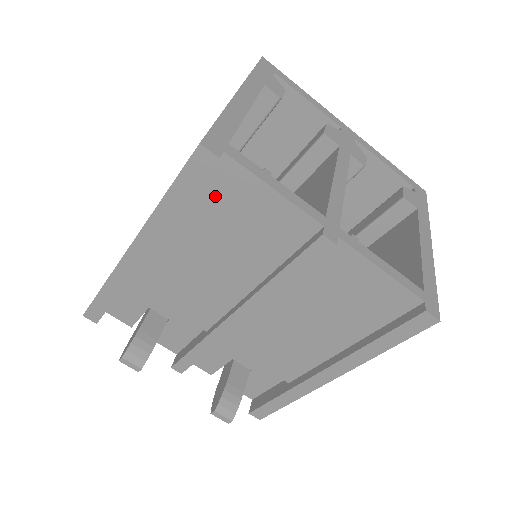
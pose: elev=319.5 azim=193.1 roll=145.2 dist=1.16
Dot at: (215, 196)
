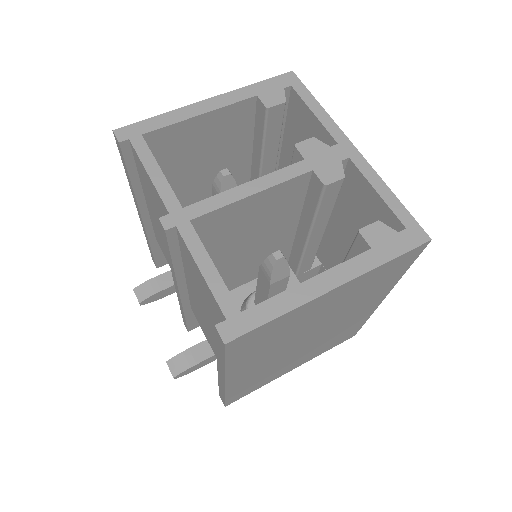
Dot at: (142, 175)
